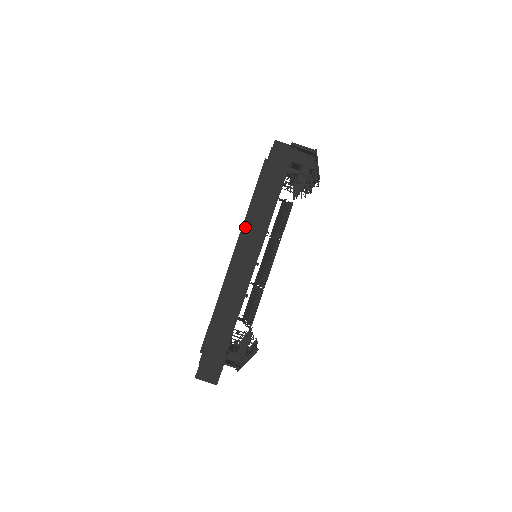
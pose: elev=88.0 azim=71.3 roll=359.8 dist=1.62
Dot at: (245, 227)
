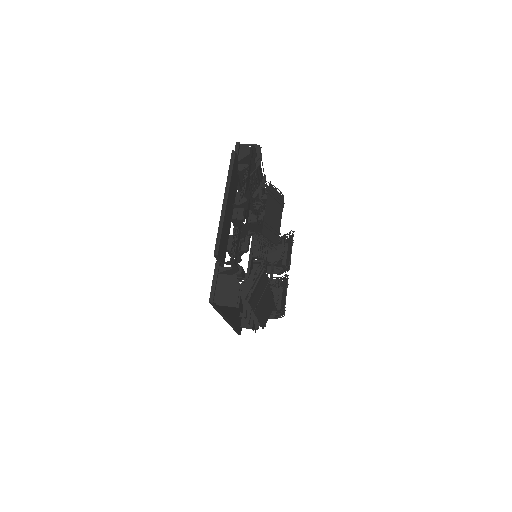
Dot at: occluded
